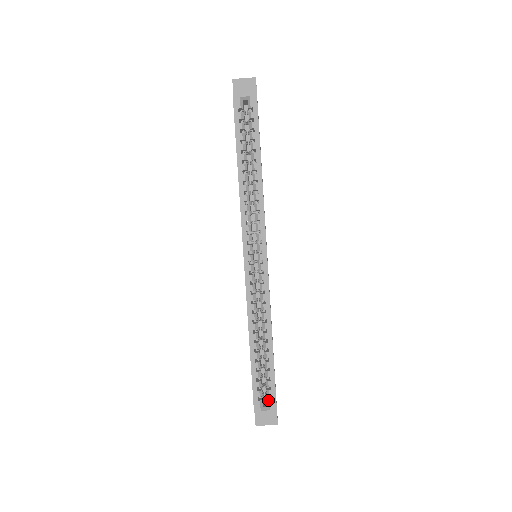
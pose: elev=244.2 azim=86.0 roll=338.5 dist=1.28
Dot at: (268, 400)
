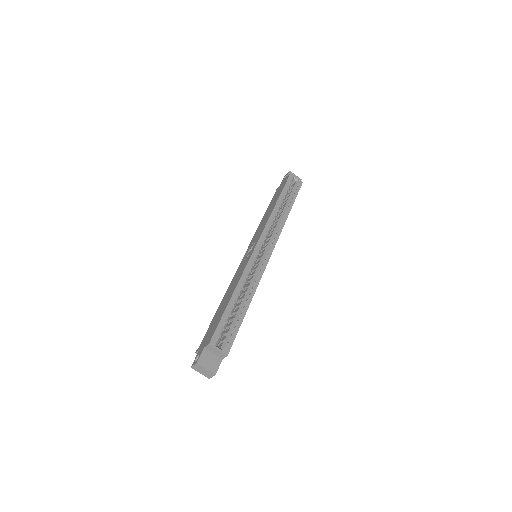
Dot at: (225, 342)
